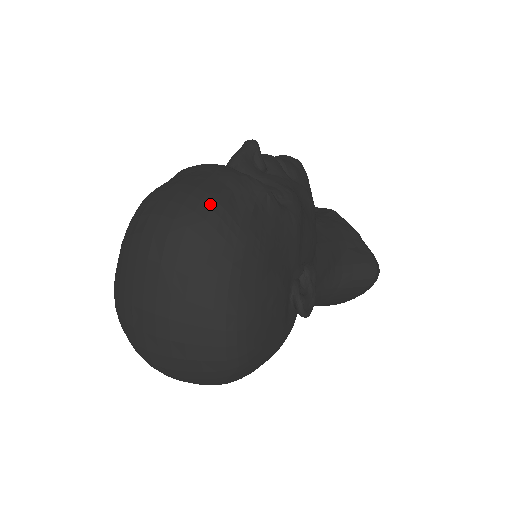
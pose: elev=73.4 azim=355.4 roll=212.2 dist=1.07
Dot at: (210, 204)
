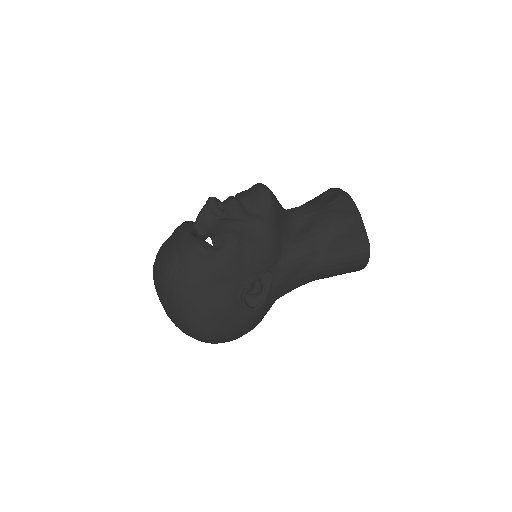
Dot at: (166, 264)
